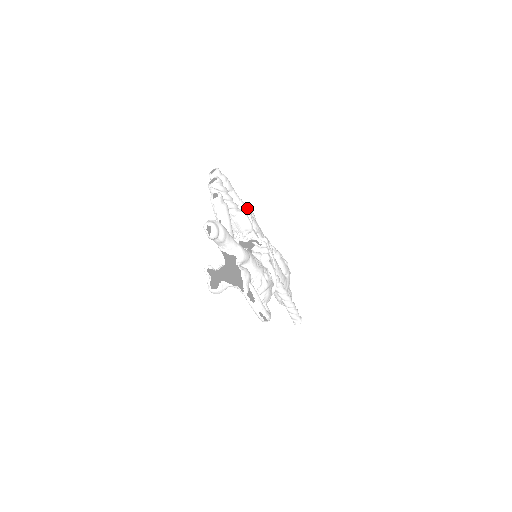
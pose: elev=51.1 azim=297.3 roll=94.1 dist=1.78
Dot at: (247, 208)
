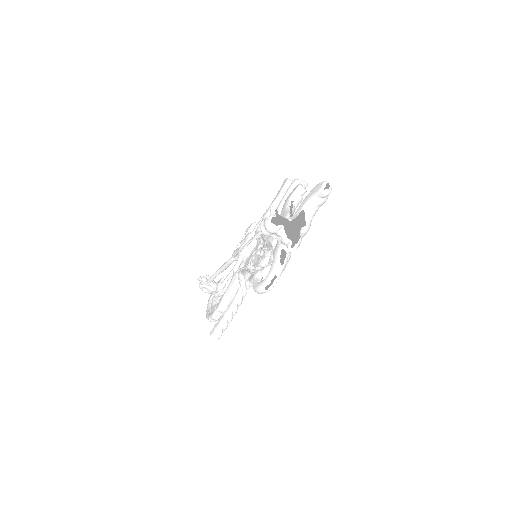
Dot at: occluded
